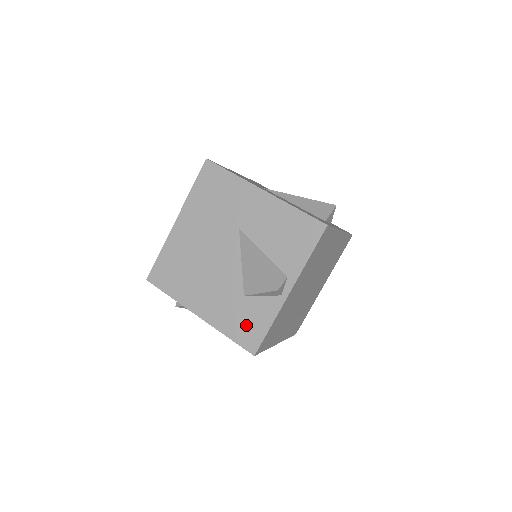
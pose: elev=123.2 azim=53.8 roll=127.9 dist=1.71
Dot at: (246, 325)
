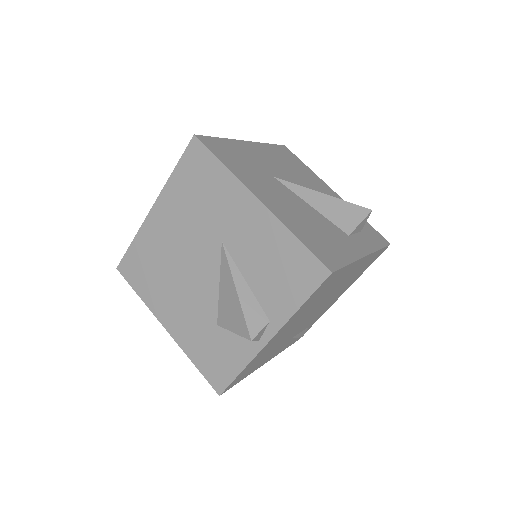
Dot at: (215, 359)
